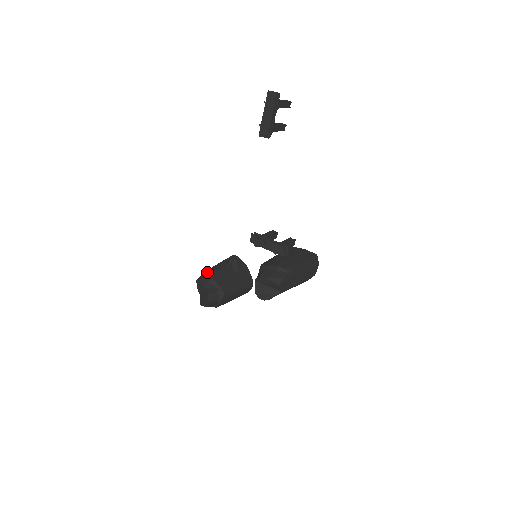
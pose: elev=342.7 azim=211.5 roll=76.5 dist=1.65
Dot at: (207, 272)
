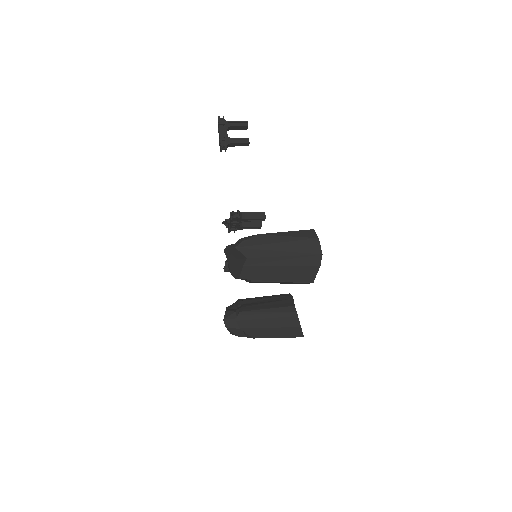
Dot at: occluded
